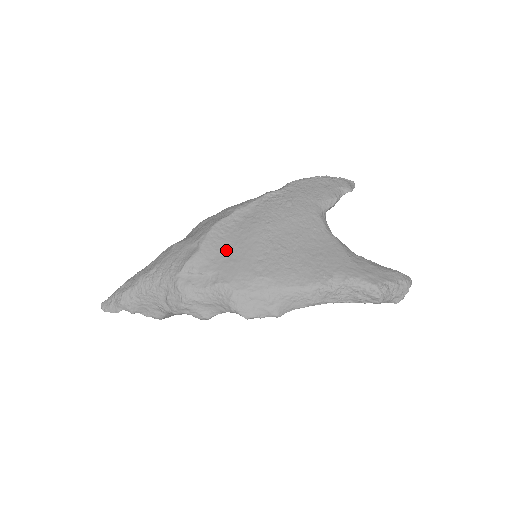
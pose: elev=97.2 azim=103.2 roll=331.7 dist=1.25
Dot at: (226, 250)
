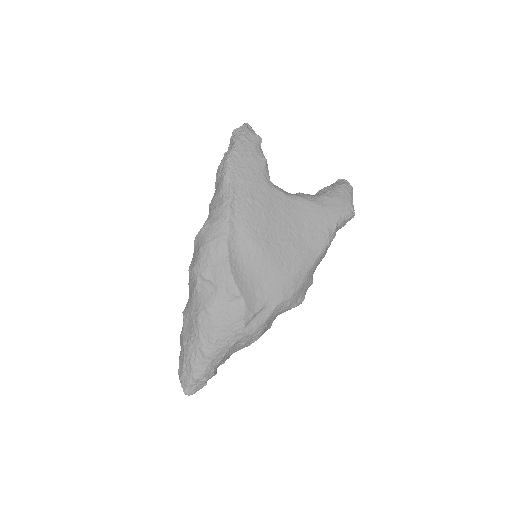
Dot at: (256, 280)
